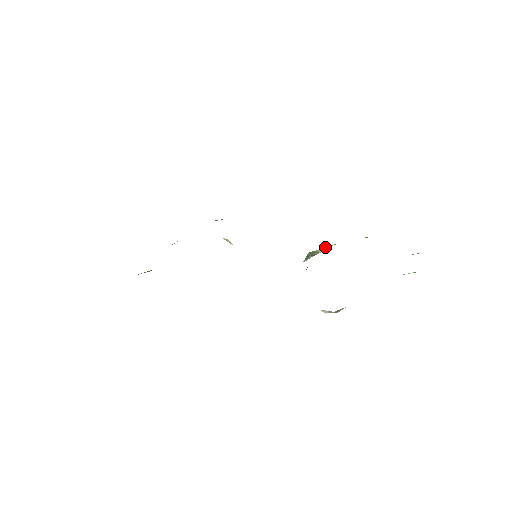
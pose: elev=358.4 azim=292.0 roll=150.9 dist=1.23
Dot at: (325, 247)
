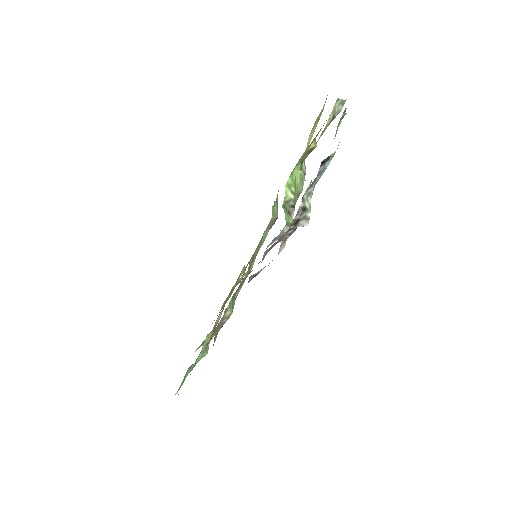
Dot at: (288, 188)
